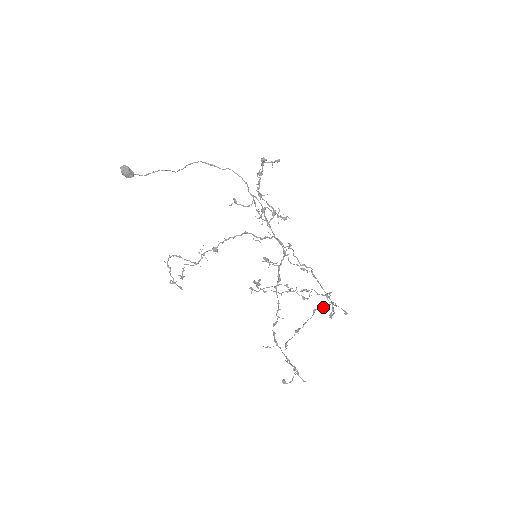
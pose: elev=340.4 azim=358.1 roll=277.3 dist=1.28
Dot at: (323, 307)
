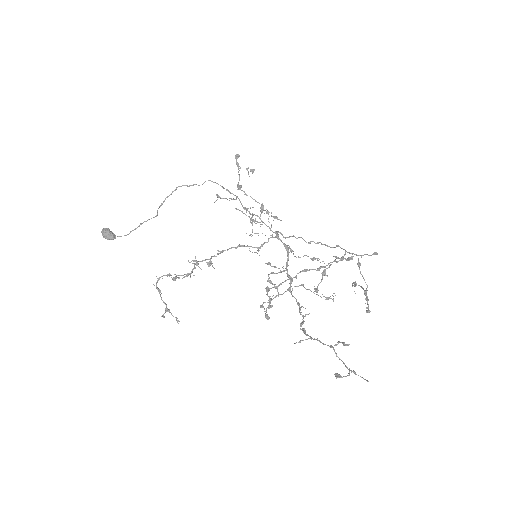
Dot at: (347, 259)
